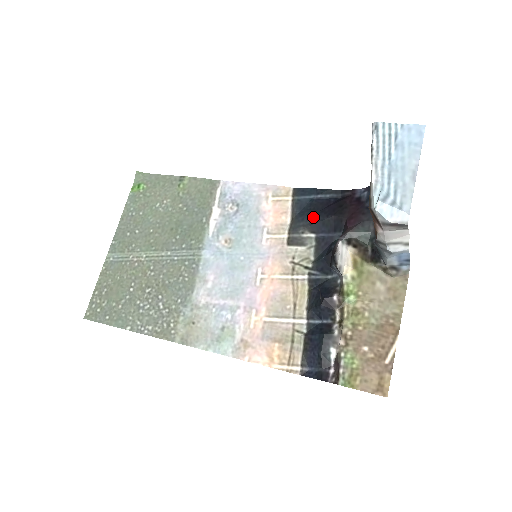
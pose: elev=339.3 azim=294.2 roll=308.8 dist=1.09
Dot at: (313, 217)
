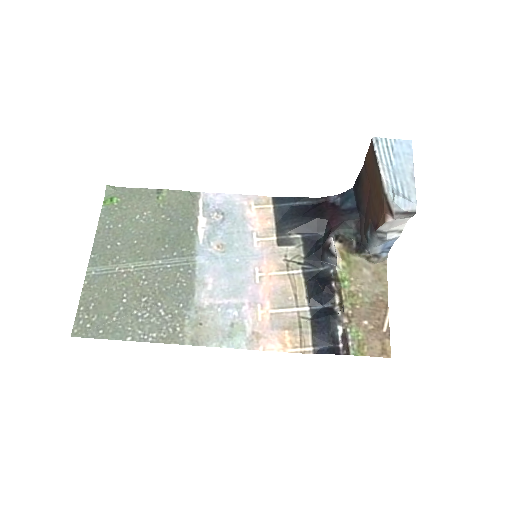
Dot at: (297, 220)
